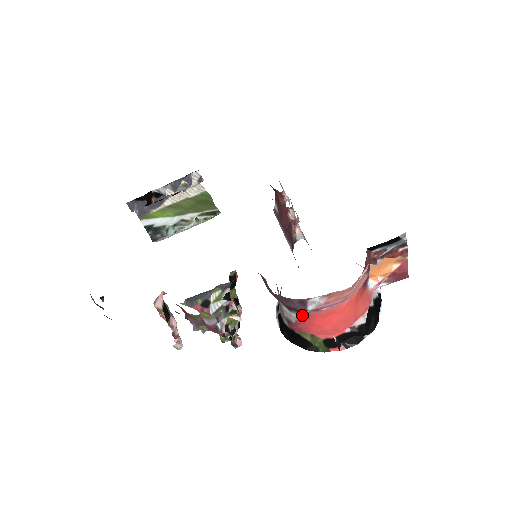
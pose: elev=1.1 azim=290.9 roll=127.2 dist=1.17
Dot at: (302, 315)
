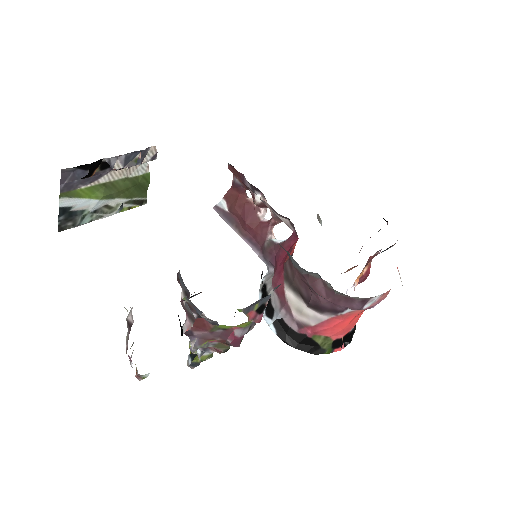
Dot at: (336, 316)
